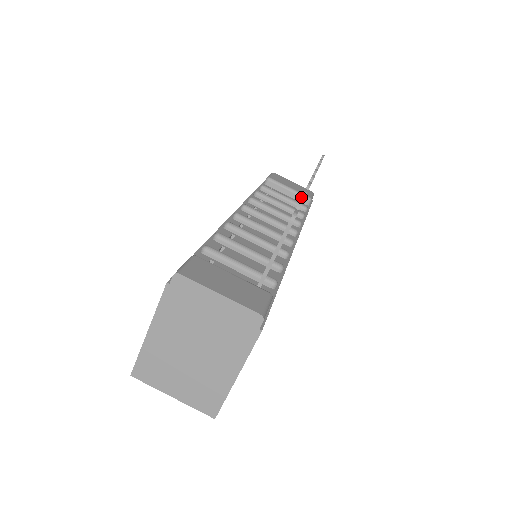
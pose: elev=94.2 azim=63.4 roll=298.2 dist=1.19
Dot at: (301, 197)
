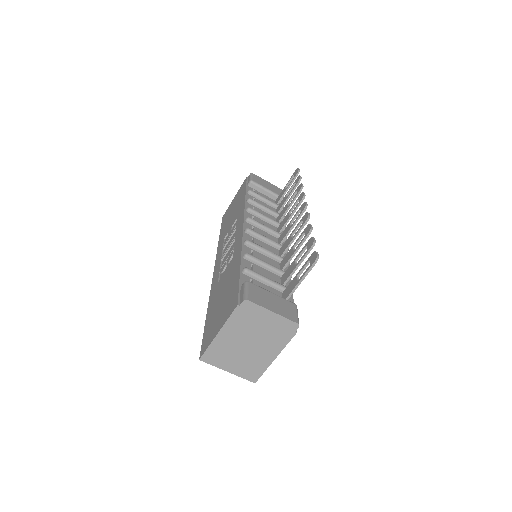
Dot at: (309, 232)
